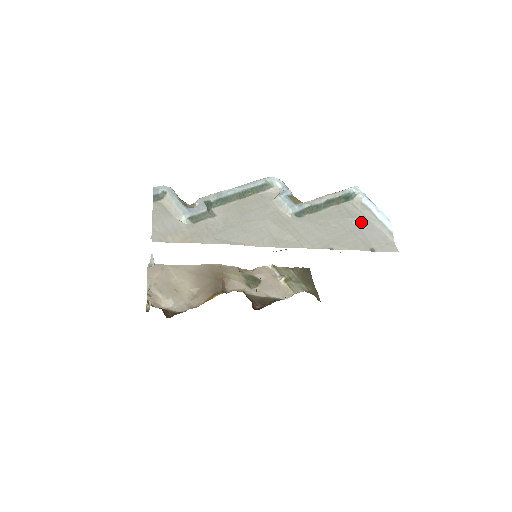
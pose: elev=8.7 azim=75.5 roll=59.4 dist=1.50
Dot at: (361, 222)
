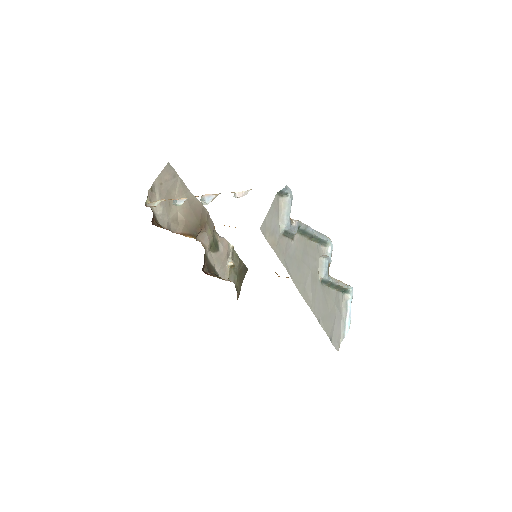
Dot at: (338, 314)
